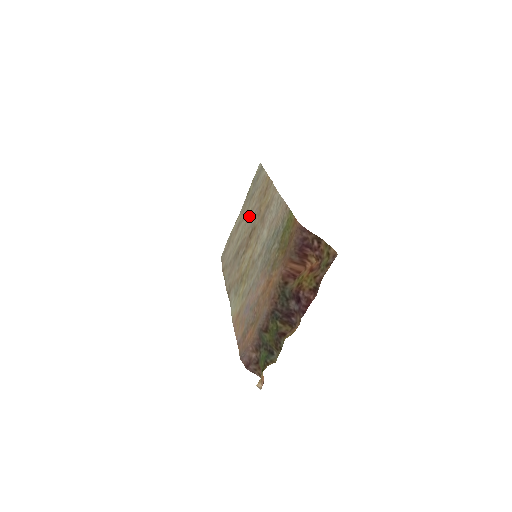
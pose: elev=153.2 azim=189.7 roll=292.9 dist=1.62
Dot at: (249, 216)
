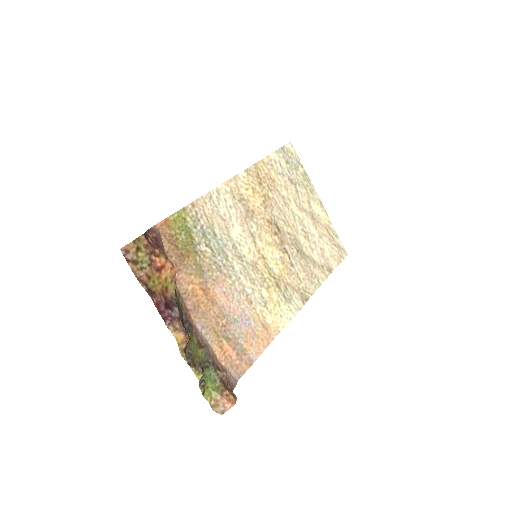
Dot at: (289, 207)
